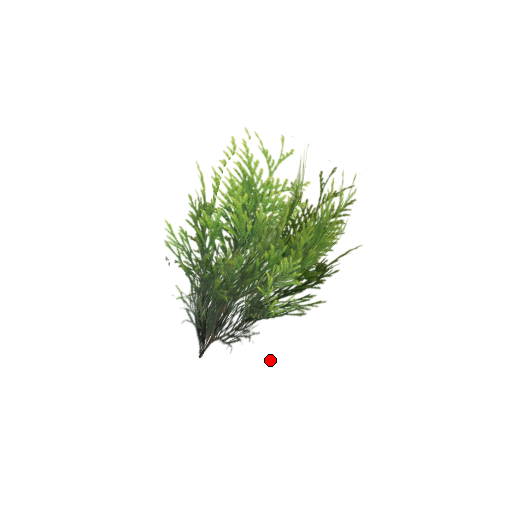
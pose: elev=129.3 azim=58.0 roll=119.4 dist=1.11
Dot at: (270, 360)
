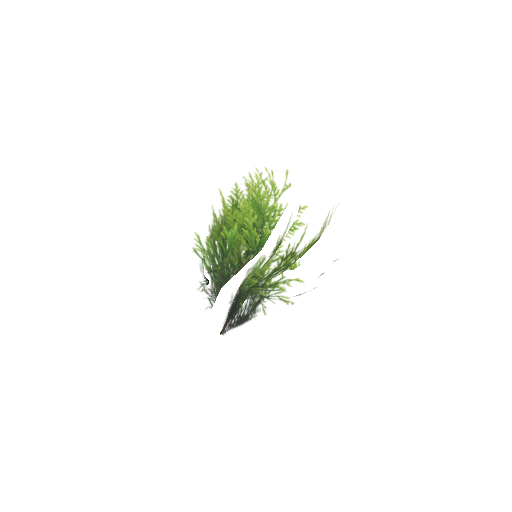
Dot at: (218, 299)
